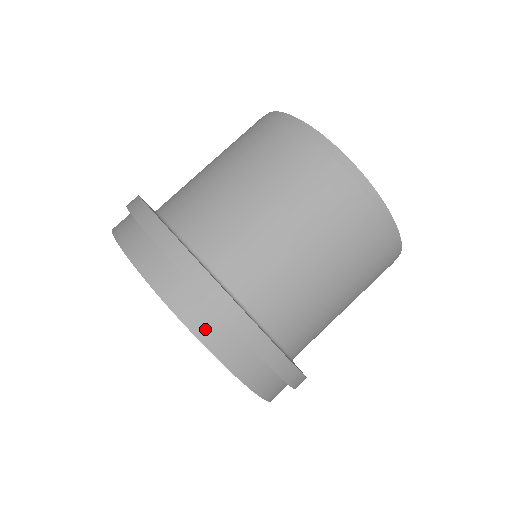
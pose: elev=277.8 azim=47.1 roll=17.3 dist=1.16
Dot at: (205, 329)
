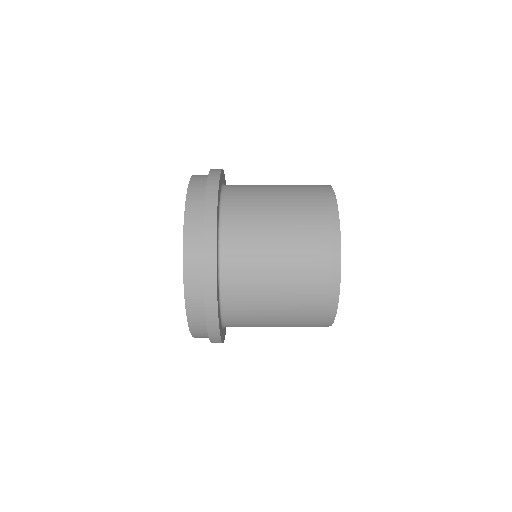
Dot at: (191, 262)
